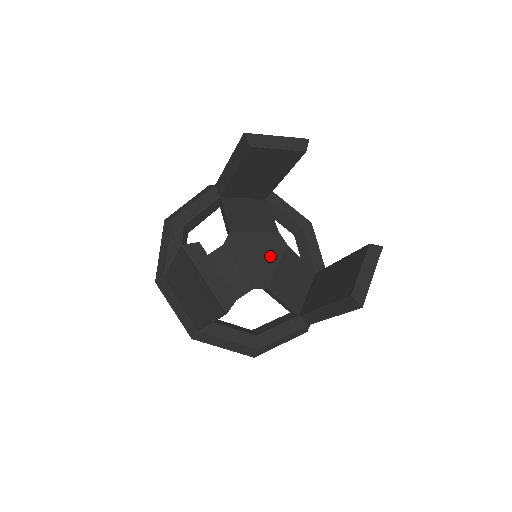
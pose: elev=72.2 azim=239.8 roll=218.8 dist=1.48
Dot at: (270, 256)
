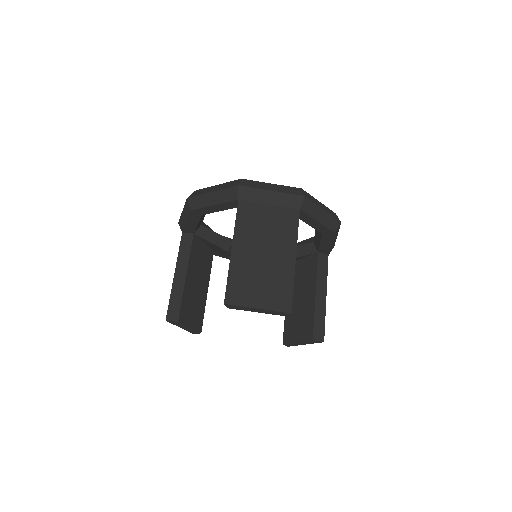
Dot at: occluded
